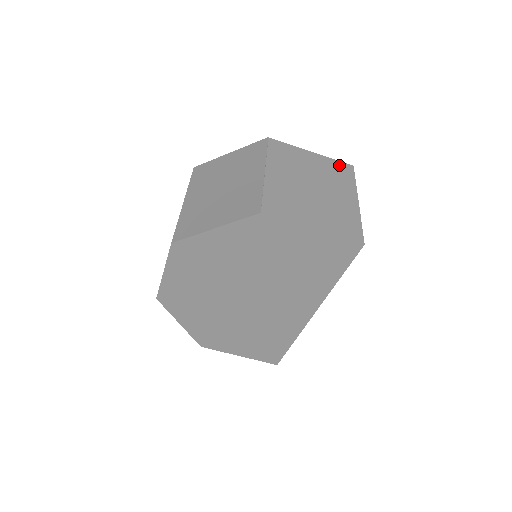
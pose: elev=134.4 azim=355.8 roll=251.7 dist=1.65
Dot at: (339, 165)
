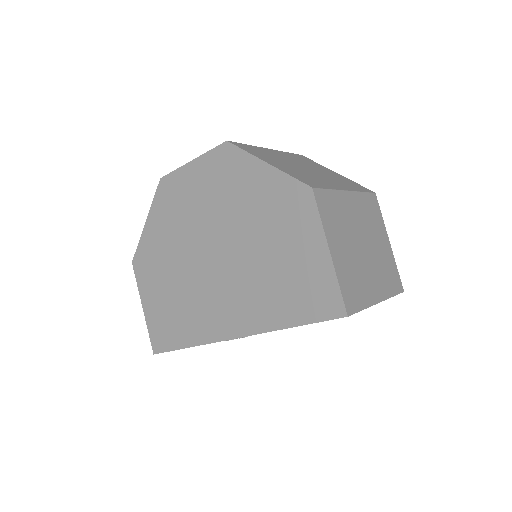
Dot at: (396, 274)
